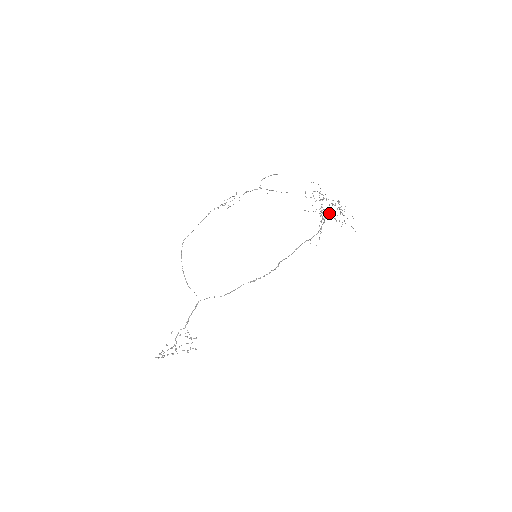
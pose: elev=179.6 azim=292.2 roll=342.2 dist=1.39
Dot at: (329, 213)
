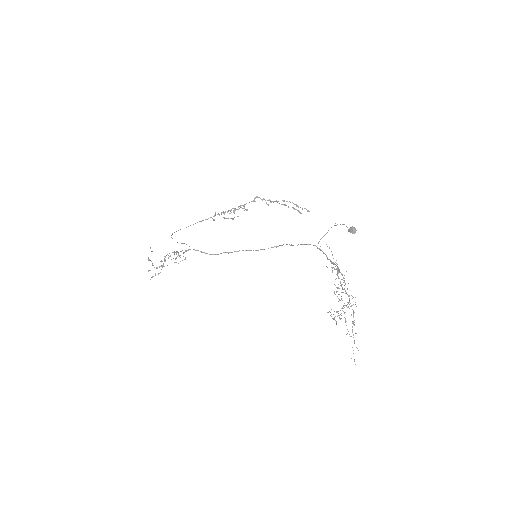
Dot at: occluded
